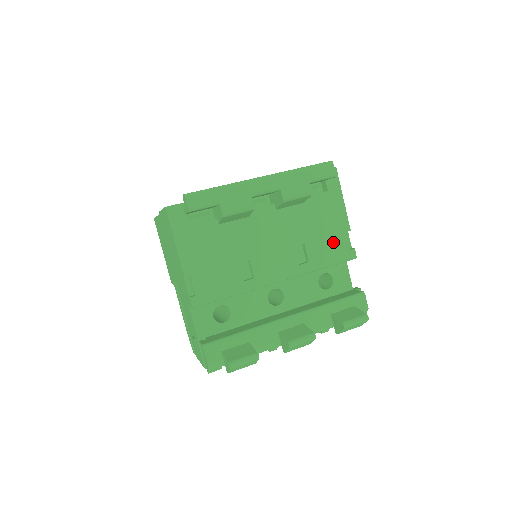
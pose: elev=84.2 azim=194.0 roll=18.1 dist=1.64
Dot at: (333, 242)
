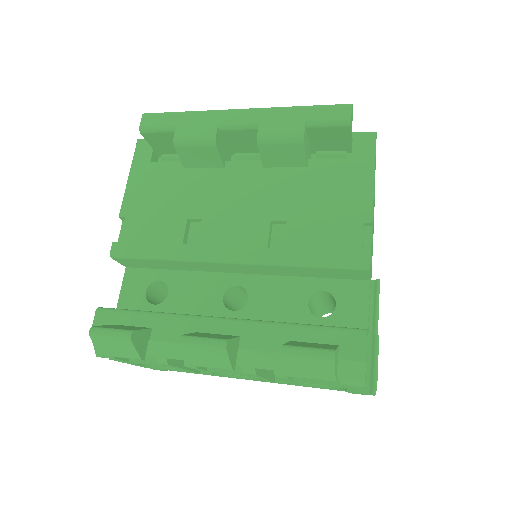
Dot at: (335, 231)
